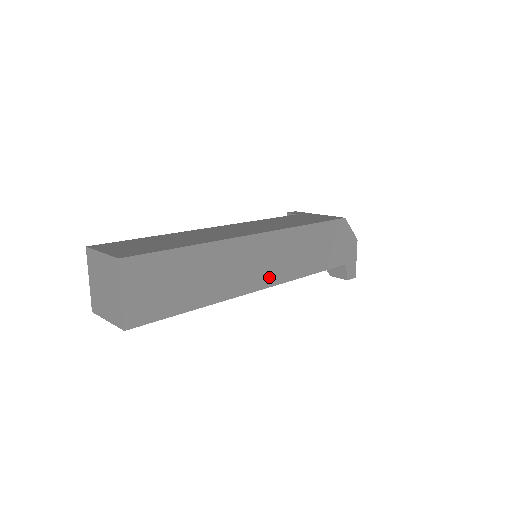
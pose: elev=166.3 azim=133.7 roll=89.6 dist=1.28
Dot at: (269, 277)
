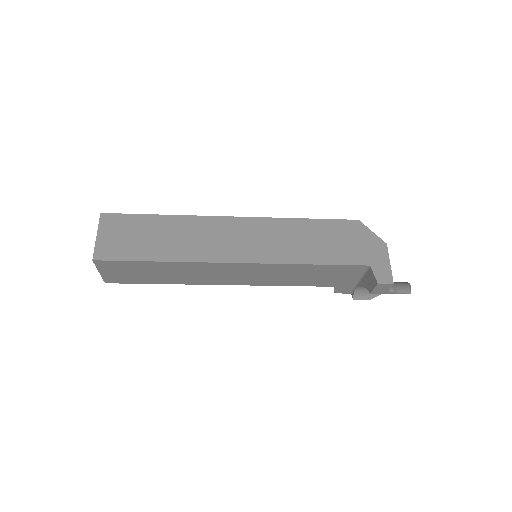
Dot at: (247, 254)
